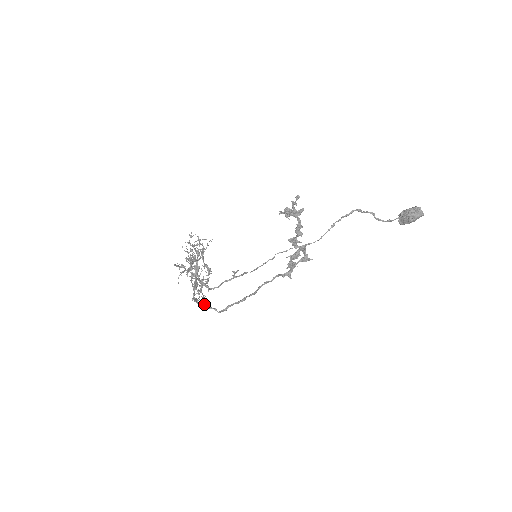
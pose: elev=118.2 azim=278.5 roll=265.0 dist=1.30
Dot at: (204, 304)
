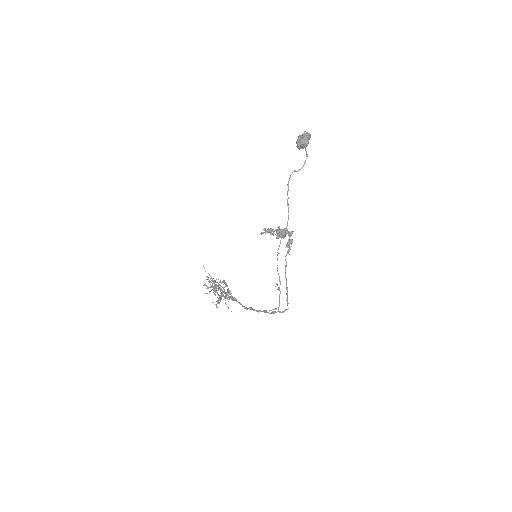
Dot at: (273, 312)
